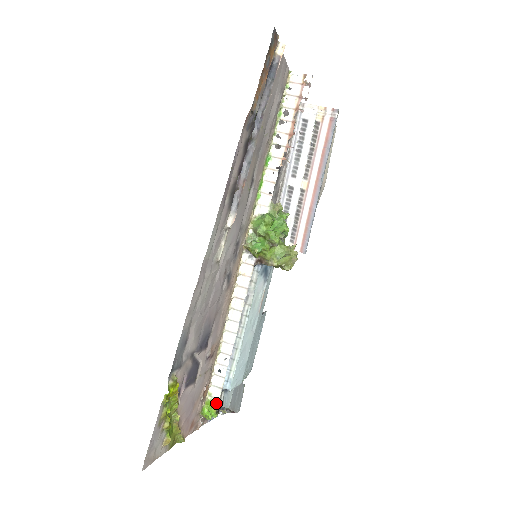
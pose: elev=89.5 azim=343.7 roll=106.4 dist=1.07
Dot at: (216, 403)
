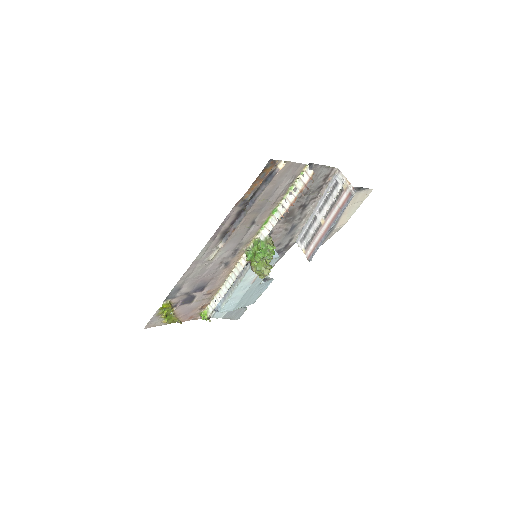
Dot at: (209, 314)
